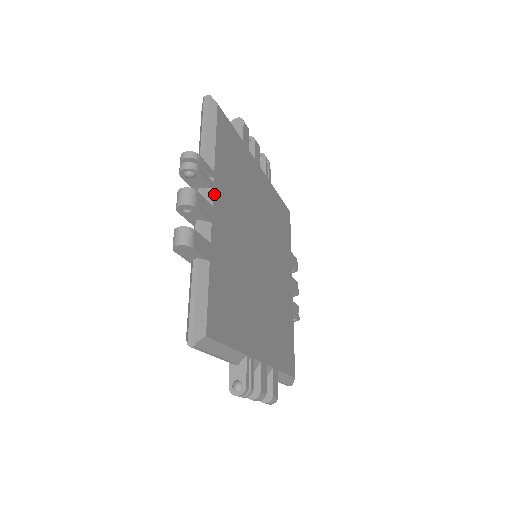
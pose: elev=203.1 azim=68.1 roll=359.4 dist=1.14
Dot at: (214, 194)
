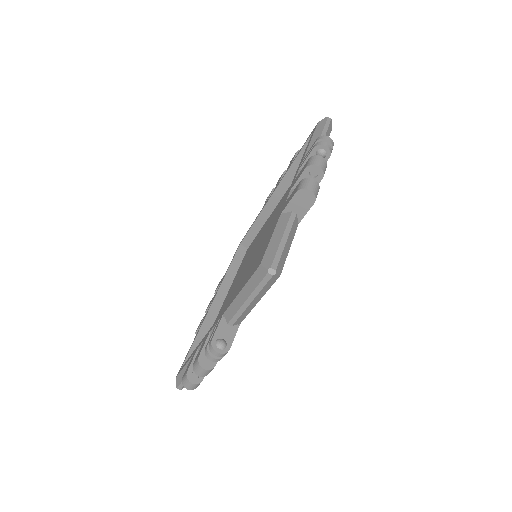
Dot at: occluded
